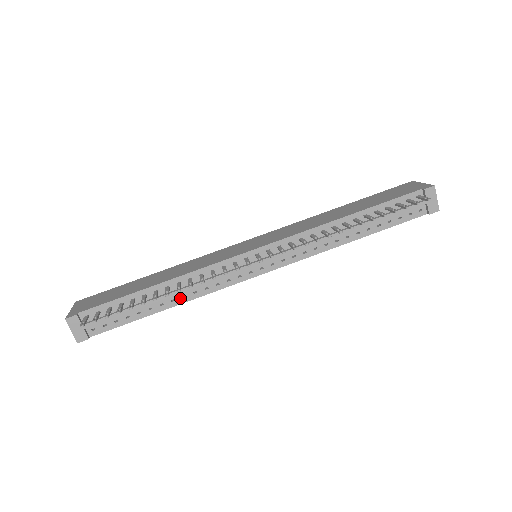
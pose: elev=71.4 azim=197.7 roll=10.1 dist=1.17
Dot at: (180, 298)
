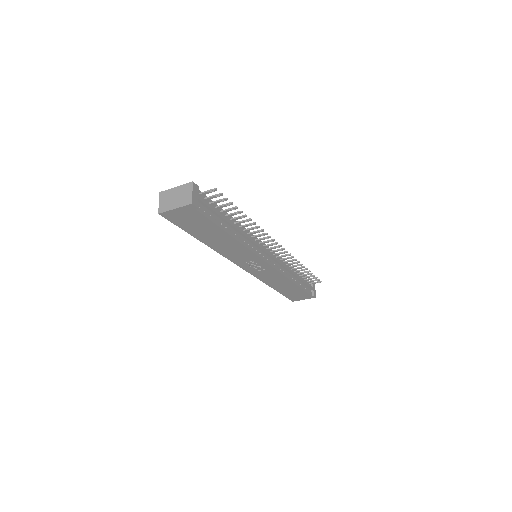
Dot at: (238, 237)
